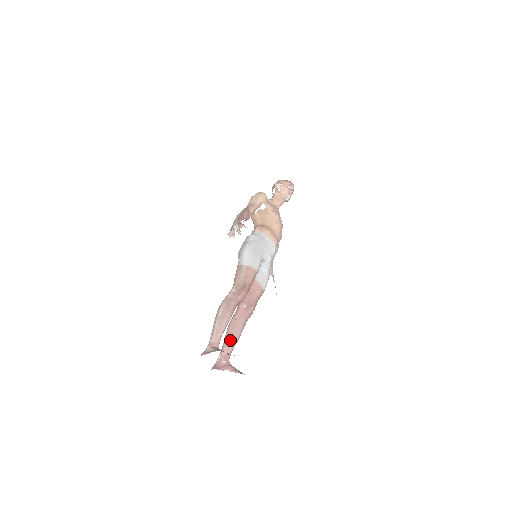
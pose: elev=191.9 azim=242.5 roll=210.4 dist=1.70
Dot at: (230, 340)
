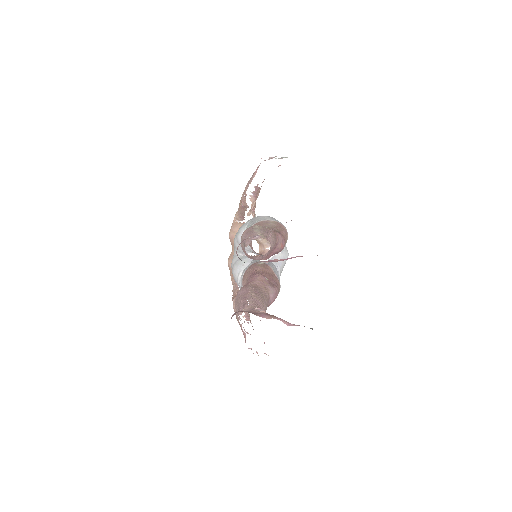
Dot at: (258, 297)
